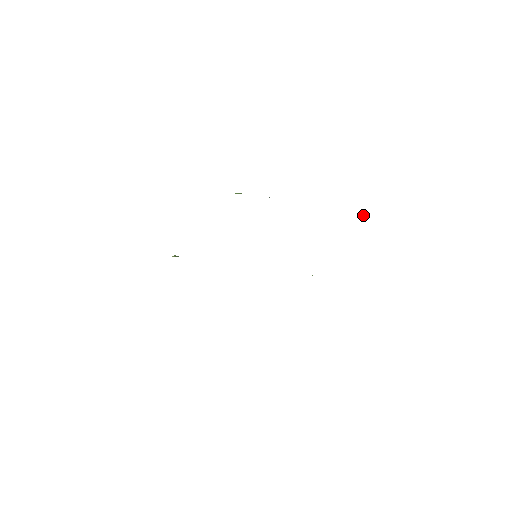
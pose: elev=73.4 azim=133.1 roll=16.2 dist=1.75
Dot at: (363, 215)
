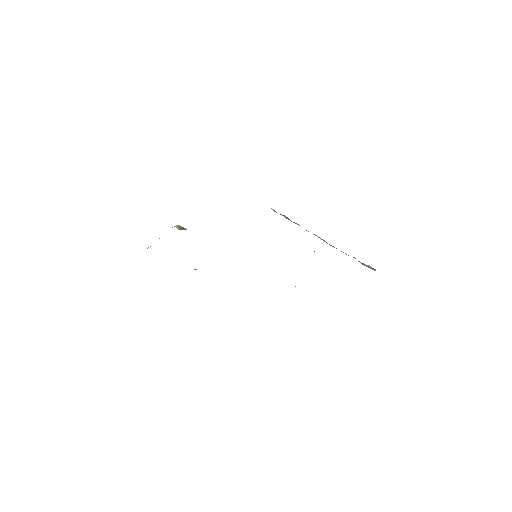
Dot at: (371, 267)
